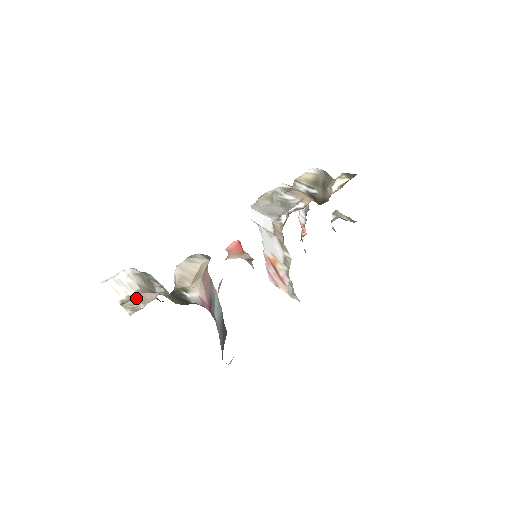
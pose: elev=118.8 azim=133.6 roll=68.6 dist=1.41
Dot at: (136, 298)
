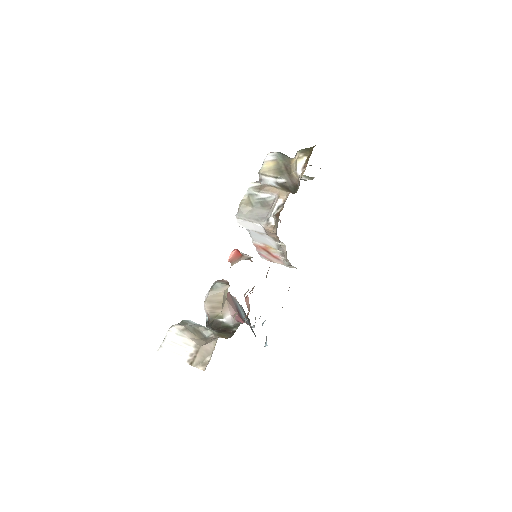
Dot at: (199, 354)
